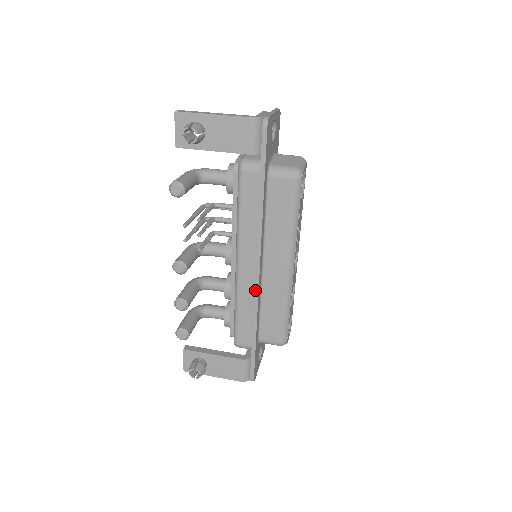
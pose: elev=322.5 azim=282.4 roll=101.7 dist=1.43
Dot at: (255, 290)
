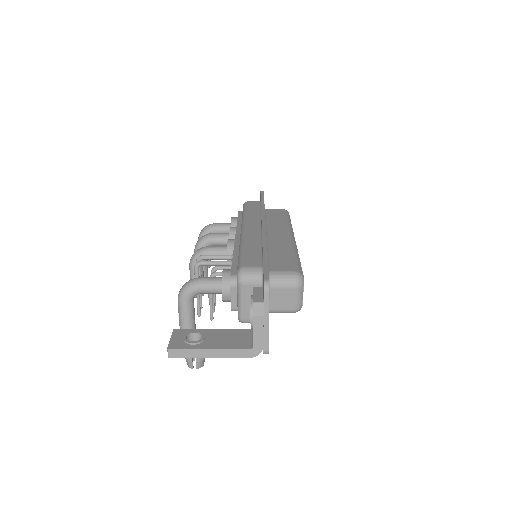
Dot at: occluded
